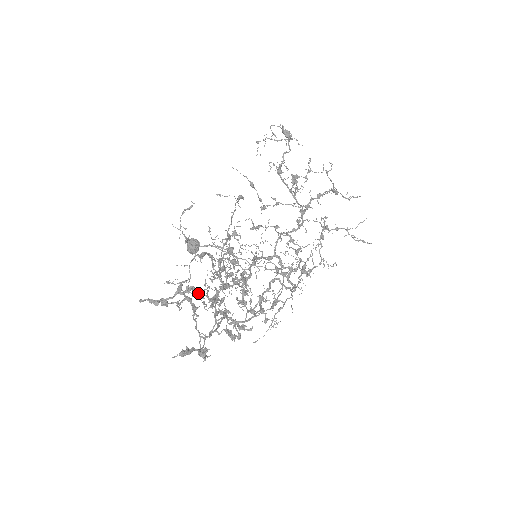
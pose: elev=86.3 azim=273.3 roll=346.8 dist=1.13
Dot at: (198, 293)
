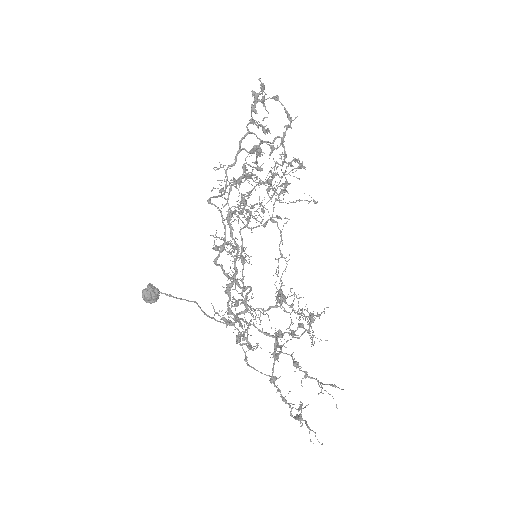
Dot at: (288, 125)
